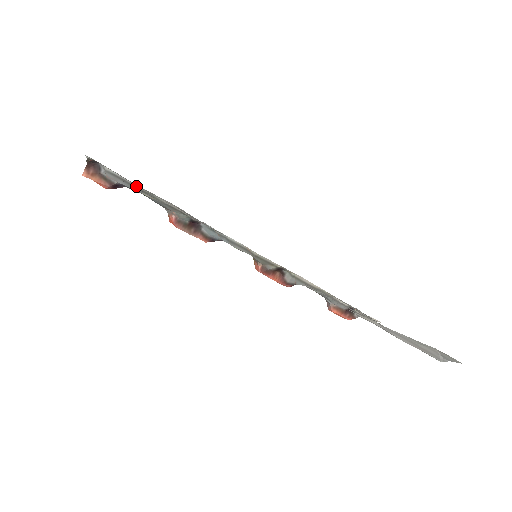
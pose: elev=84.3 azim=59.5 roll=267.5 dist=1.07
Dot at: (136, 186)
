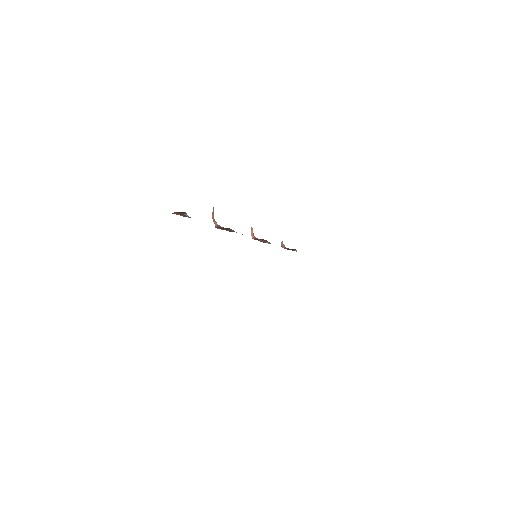
Dot at: occluded
